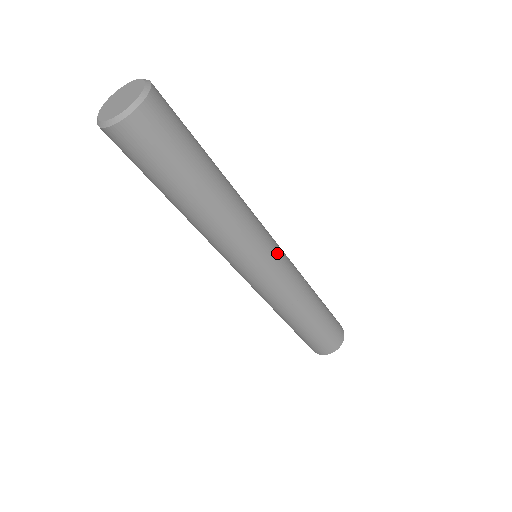
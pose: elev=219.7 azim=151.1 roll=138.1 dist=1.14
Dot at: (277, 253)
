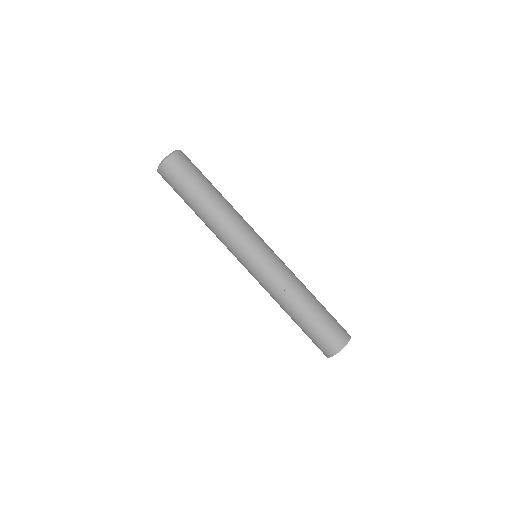
Dot at: occluded
